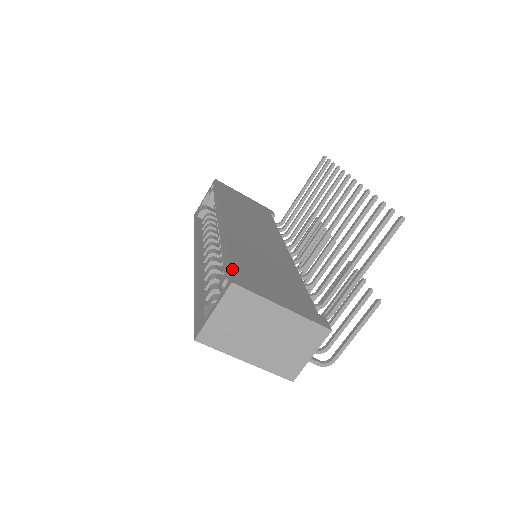
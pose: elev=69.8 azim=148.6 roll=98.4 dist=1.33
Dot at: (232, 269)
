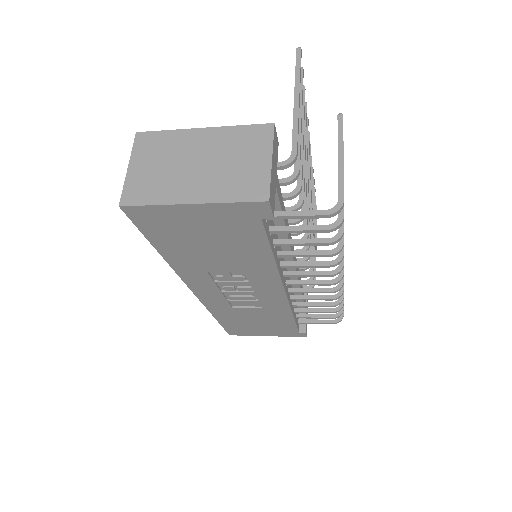
Dot at: occluded
